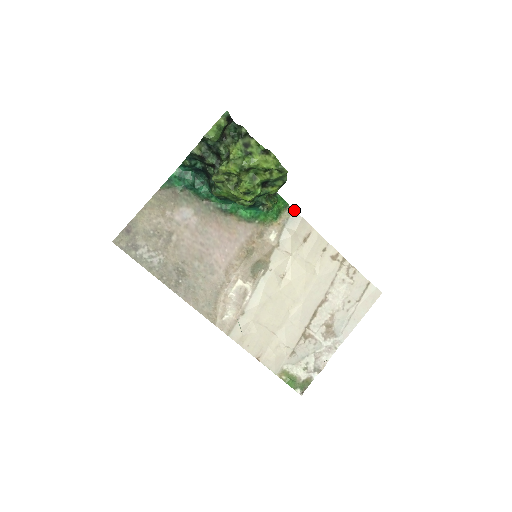
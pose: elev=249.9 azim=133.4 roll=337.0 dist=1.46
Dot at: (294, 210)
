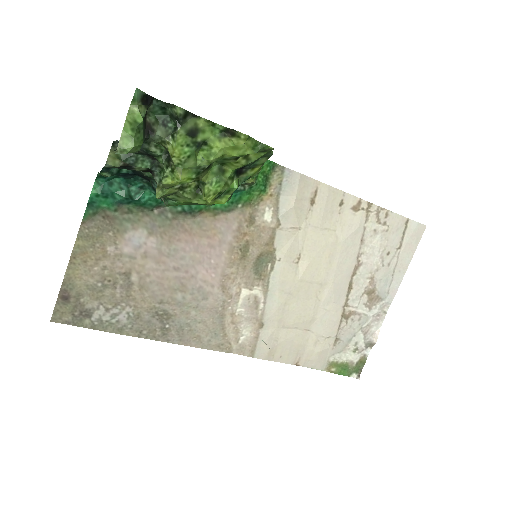
Dot at: occluded
